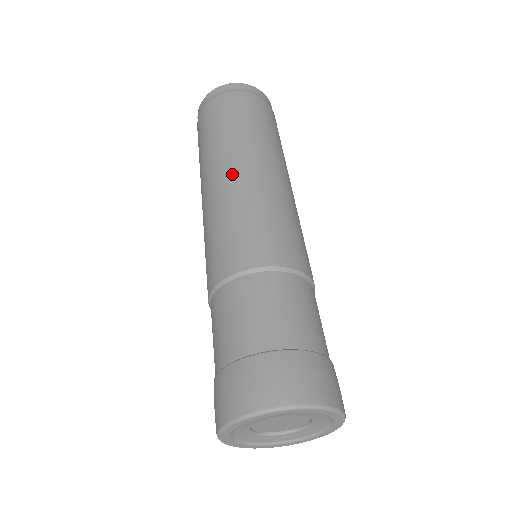
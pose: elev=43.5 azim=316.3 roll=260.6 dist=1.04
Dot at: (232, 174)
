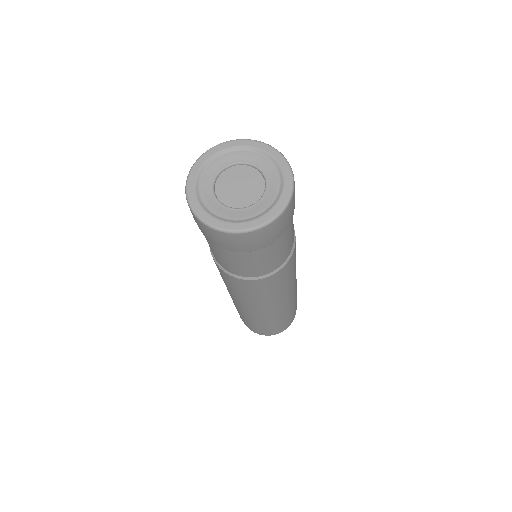
Dot at: occluded
